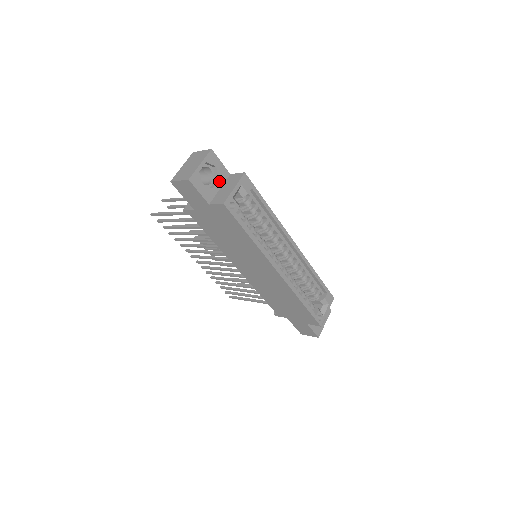
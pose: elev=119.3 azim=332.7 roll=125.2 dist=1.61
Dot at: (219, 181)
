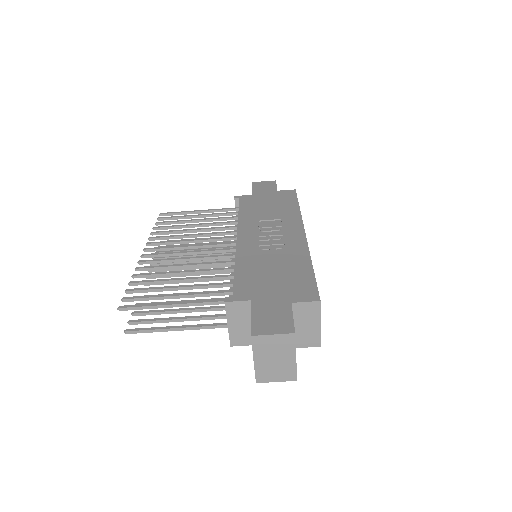
Dot at: occluded
